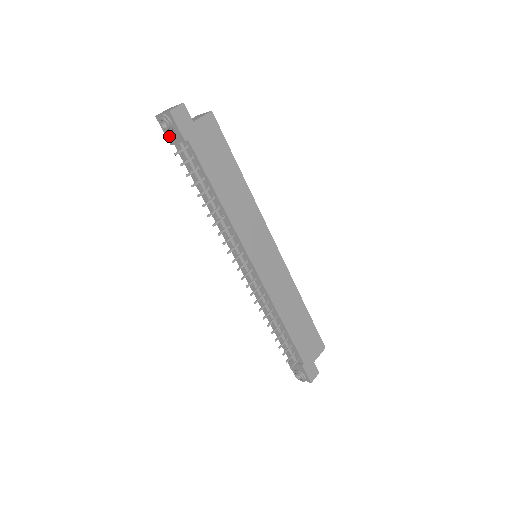
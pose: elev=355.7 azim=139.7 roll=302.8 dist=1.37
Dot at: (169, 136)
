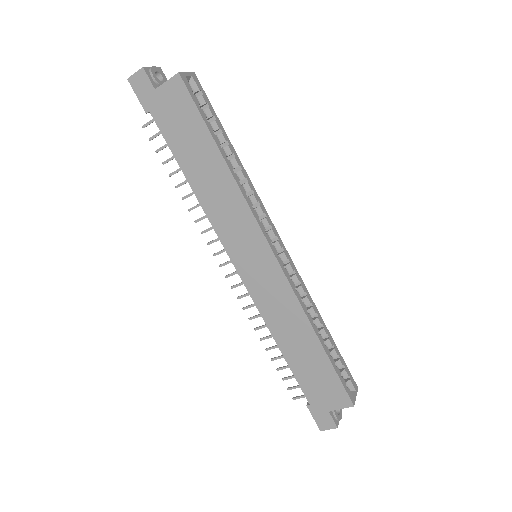
Dot at: occluded
